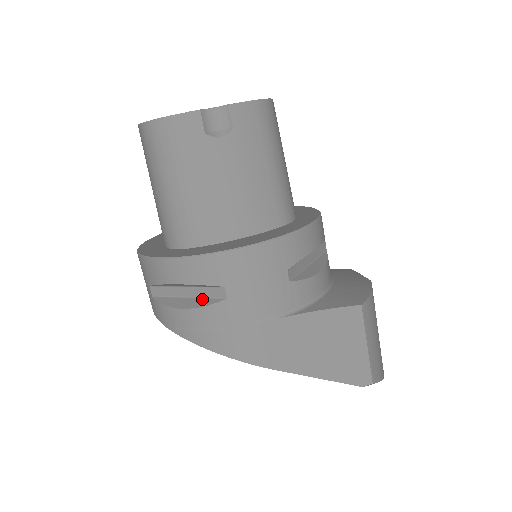
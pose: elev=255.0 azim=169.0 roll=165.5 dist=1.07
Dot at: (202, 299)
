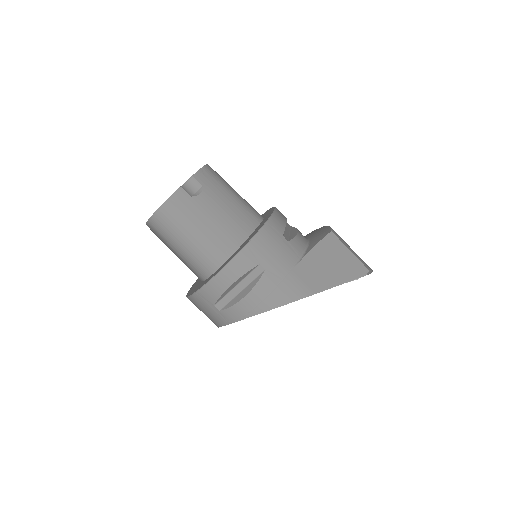
Dot at: (251, 283)
